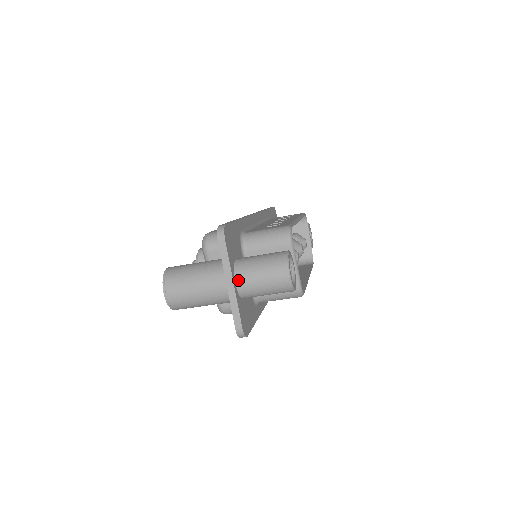
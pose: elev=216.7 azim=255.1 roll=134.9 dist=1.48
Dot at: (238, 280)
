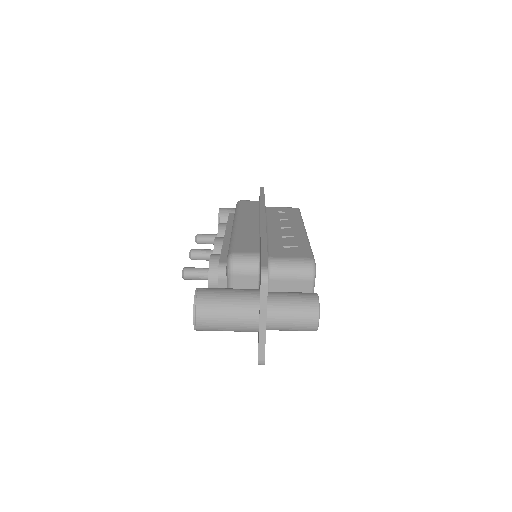
Dot at: (269, 319)
